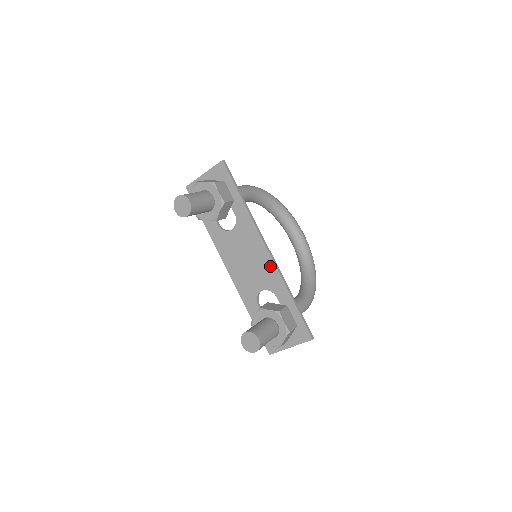
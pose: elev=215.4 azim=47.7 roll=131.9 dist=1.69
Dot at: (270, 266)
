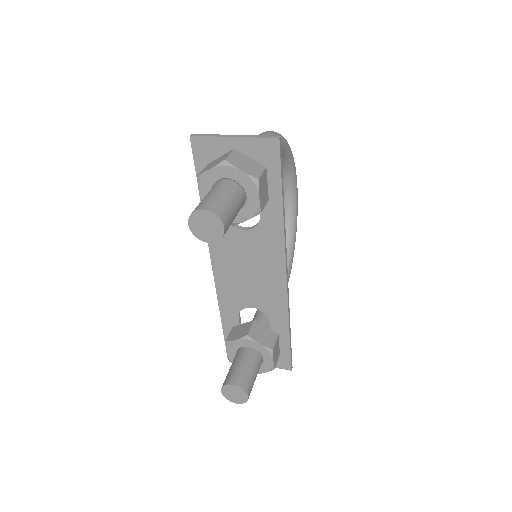
Dot at: (279, 292)
